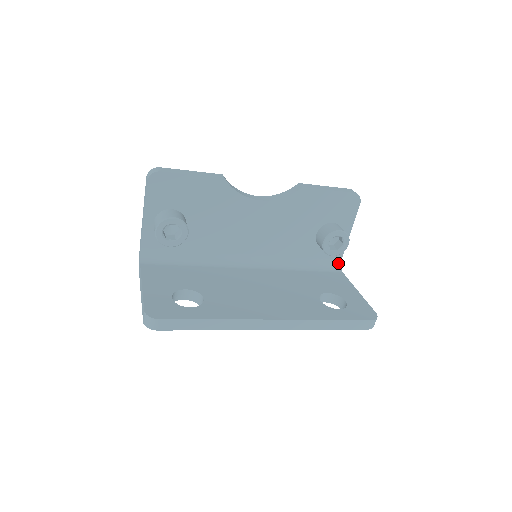
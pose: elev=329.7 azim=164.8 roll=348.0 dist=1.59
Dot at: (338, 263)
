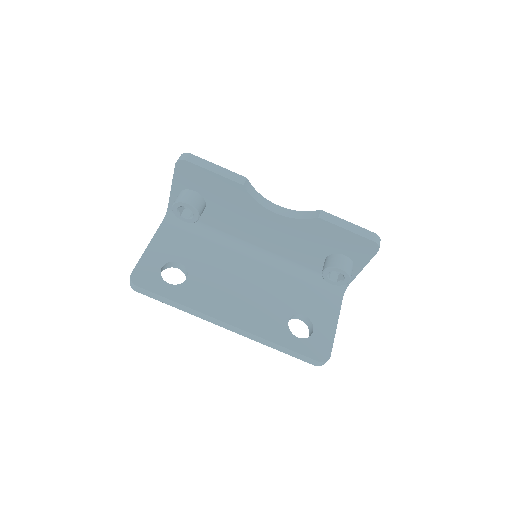
Dot at: (344, 286)
